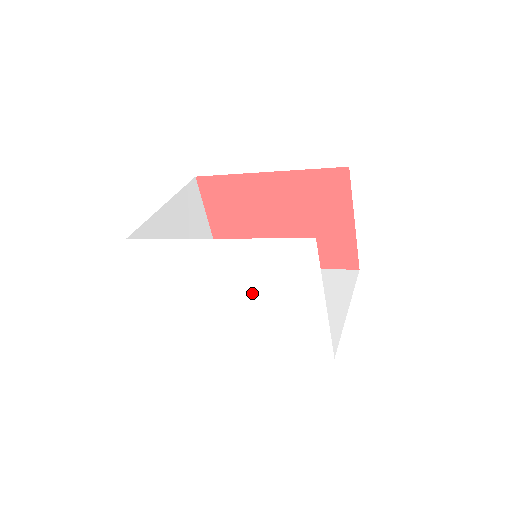
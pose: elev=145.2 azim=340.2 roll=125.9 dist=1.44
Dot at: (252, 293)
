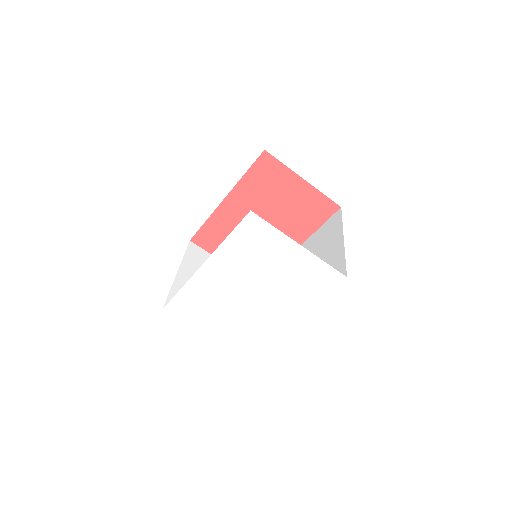
Dot at: (257, 279)
